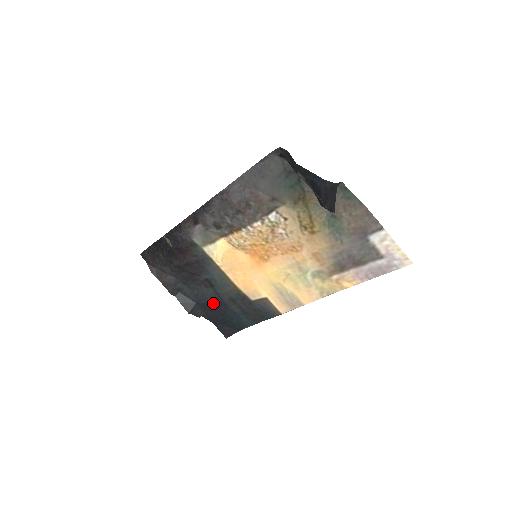
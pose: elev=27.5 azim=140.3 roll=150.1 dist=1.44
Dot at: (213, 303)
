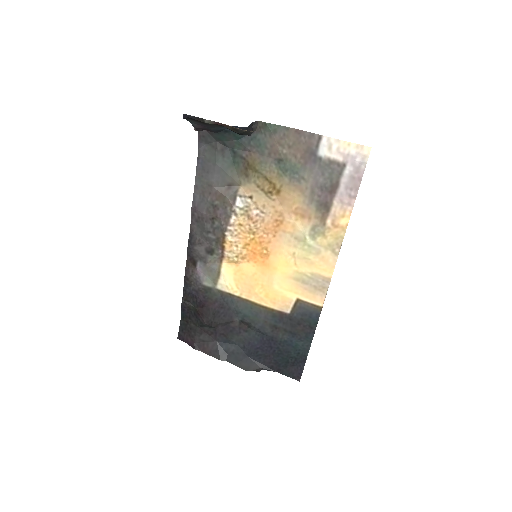
Dot at: (261, 345)
